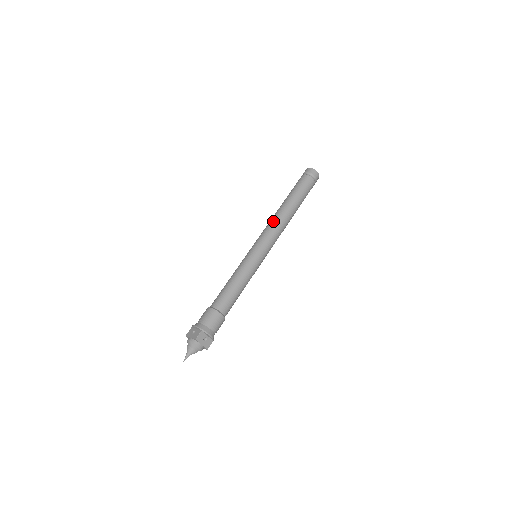
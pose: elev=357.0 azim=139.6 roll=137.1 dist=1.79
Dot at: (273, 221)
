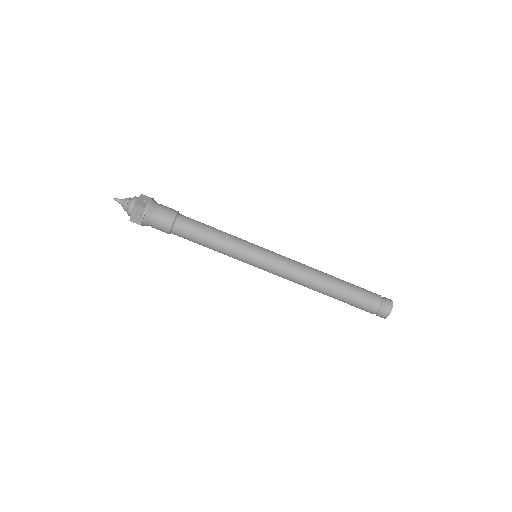
Dot at: occluded
